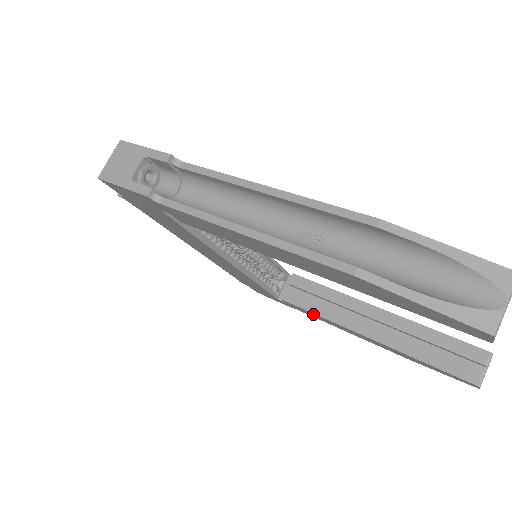
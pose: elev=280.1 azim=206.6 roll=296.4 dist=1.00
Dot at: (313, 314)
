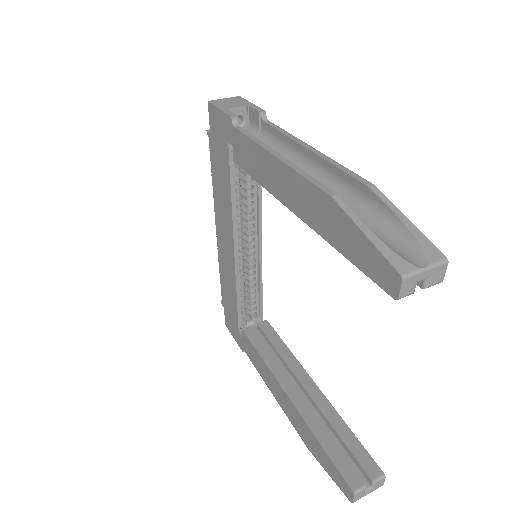
Dot at: (258, 356)
